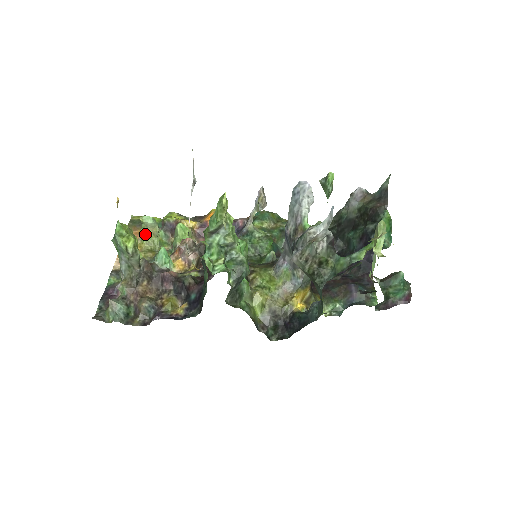
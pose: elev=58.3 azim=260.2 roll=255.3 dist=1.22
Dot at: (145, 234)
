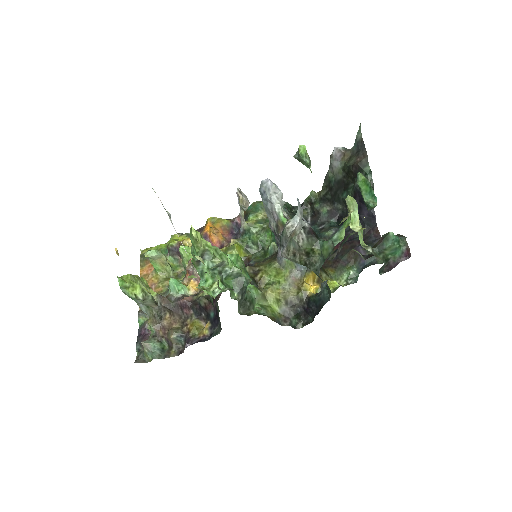
Dot at: (156, 266)
